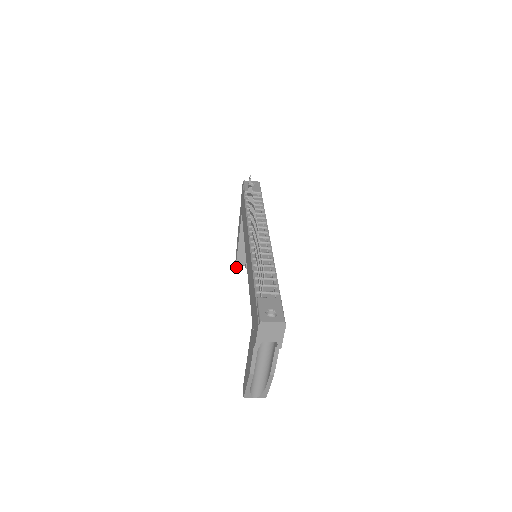
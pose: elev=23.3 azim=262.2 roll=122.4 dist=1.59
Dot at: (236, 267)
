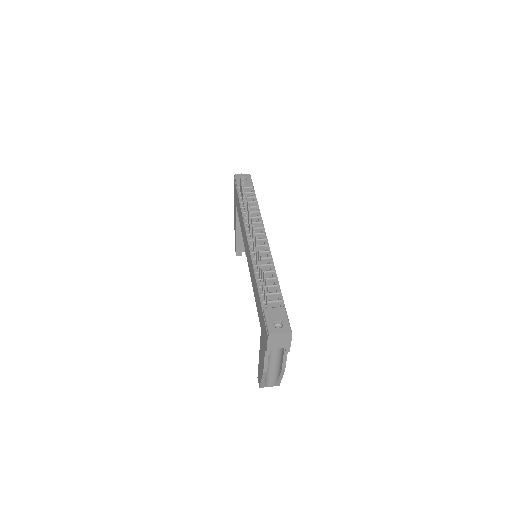
Dot at: (236, 255)
